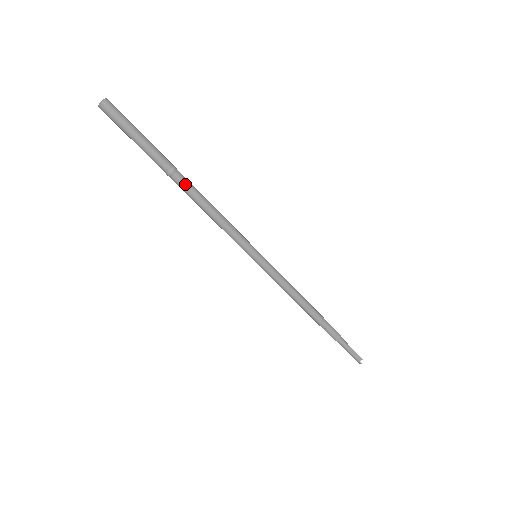
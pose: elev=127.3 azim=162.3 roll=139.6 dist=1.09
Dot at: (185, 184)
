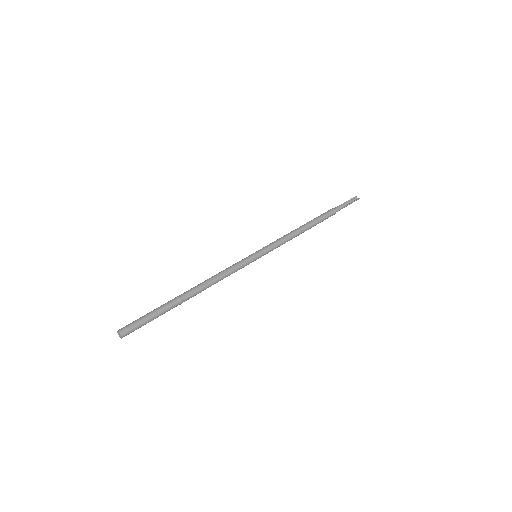
Dot at: (192, 294)
